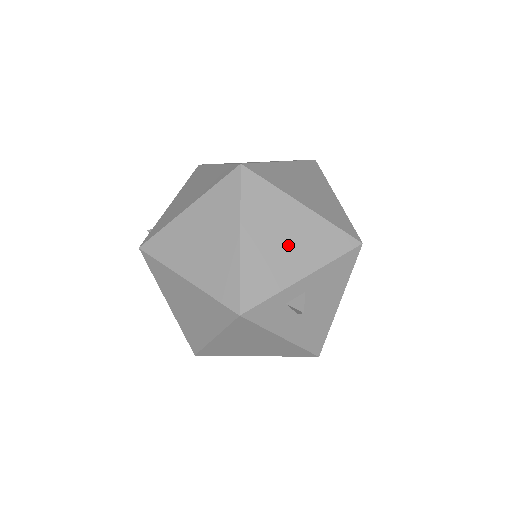
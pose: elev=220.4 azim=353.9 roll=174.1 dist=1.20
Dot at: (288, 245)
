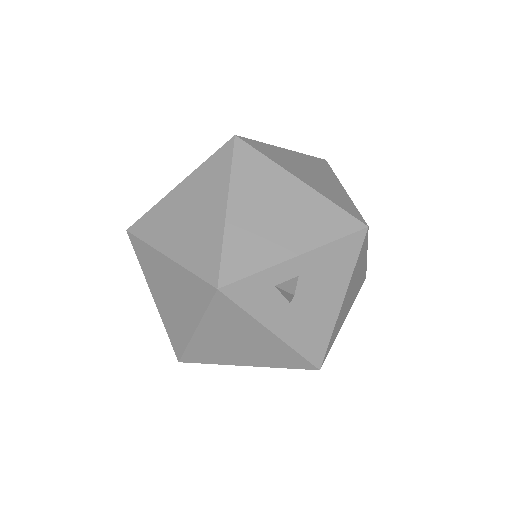
Dot at: (281, 220)
